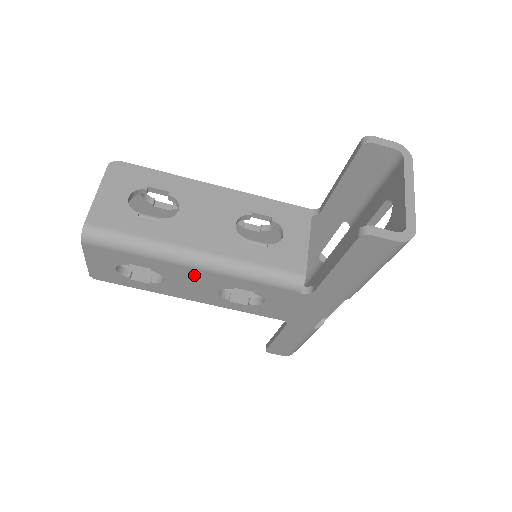
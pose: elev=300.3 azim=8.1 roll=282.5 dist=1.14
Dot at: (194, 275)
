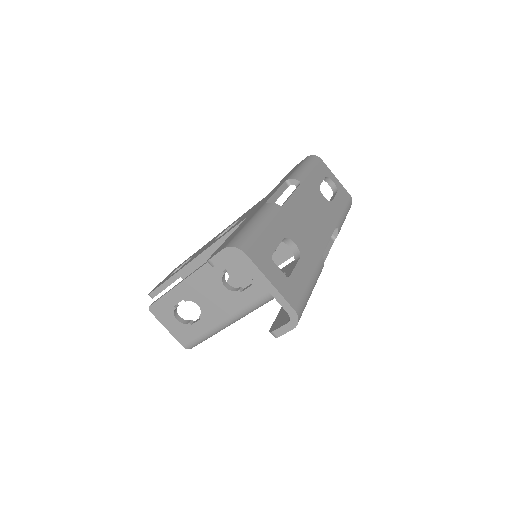
Dot at: occluded
